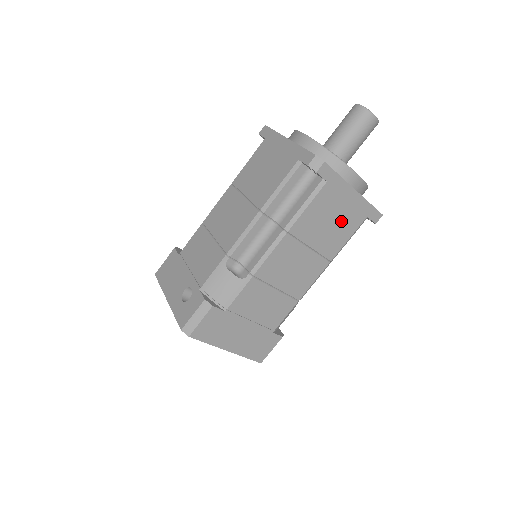
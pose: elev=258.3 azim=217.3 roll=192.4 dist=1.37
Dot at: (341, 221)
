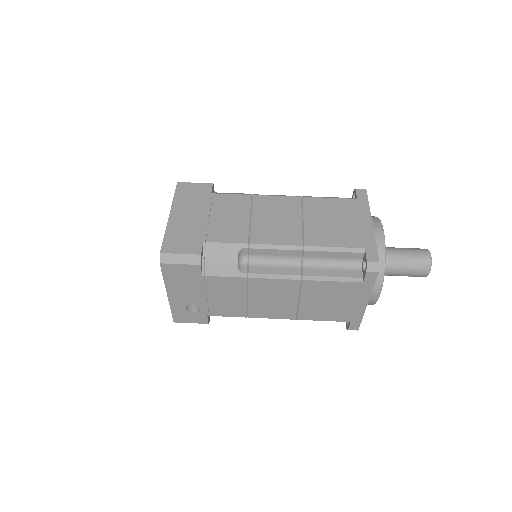
Dot at: (342, 229)
